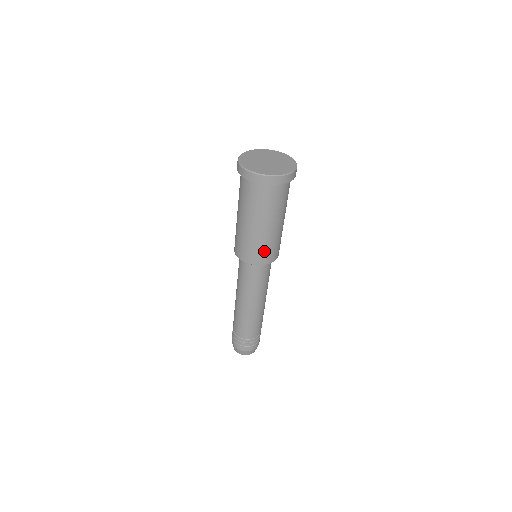
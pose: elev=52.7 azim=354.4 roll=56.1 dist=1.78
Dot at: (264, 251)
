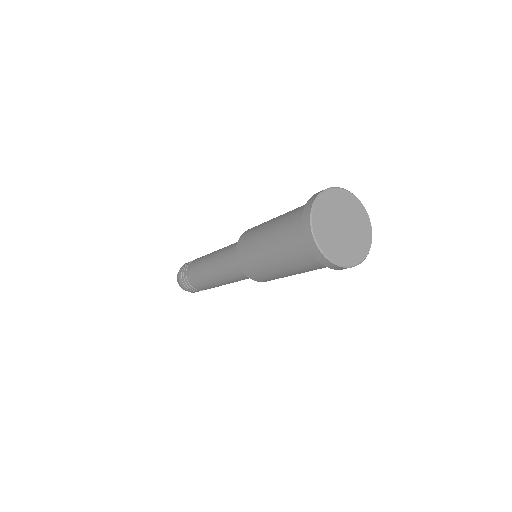
Dot at: (257, 271)
